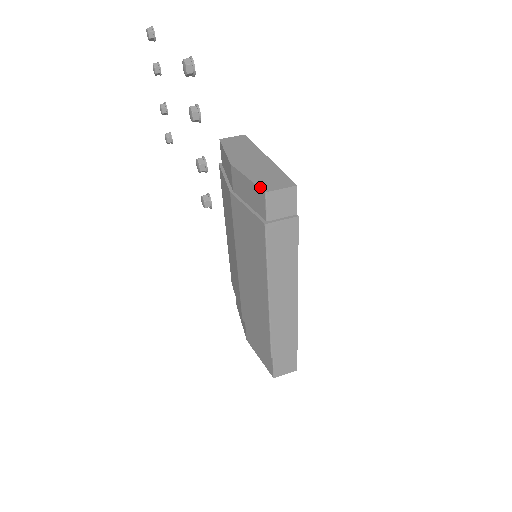
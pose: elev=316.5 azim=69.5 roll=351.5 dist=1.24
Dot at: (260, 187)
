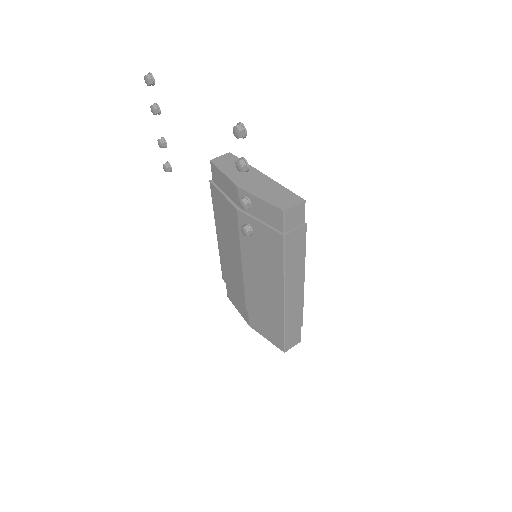
Dot at: (277, 207)
